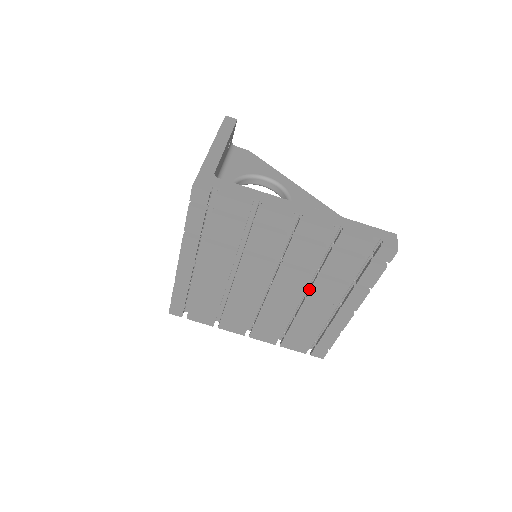
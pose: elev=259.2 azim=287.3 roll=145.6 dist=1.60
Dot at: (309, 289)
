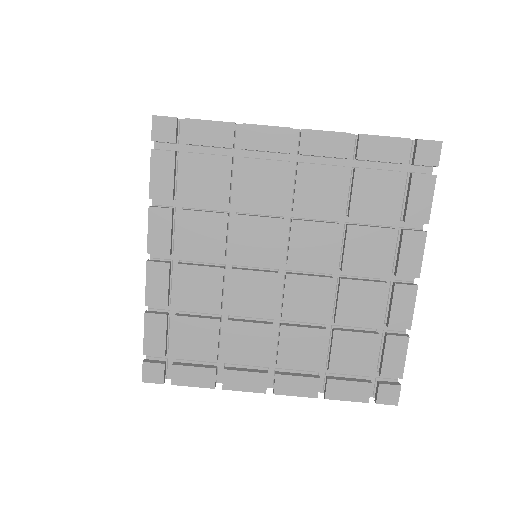
Dot at: (342, 257)
